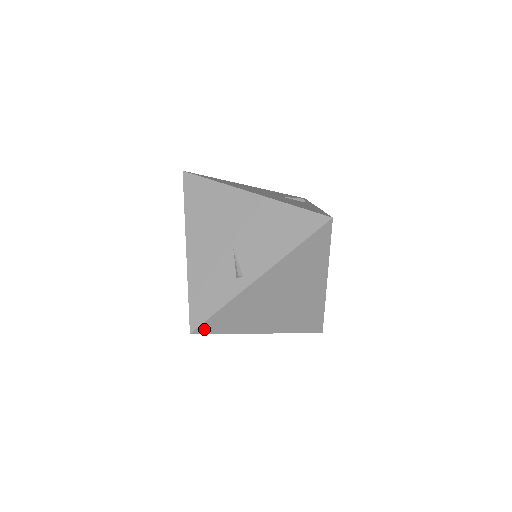
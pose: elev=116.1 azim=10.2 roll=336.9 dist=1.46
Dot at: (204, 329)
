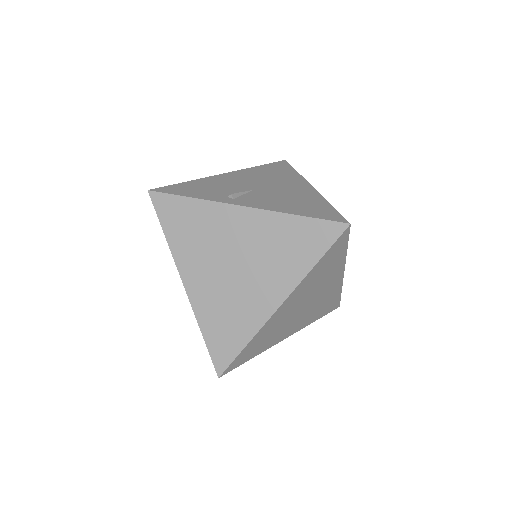
Dot at: (159, 202)
